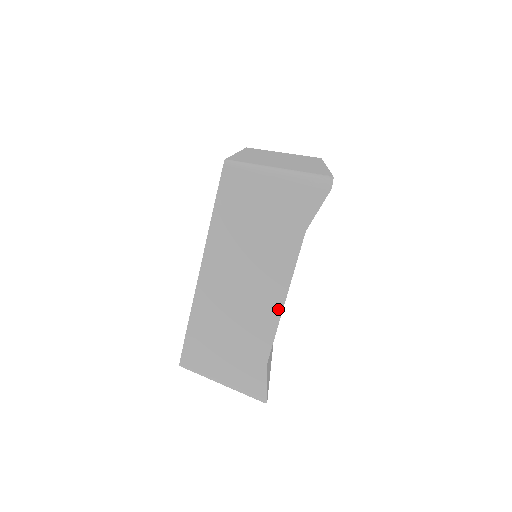
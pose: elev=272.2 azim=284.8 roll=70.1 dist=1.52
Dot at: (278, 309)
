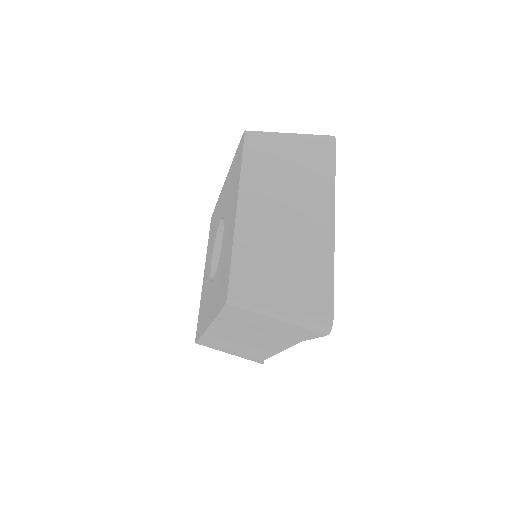
Dot at: (275, 352)
